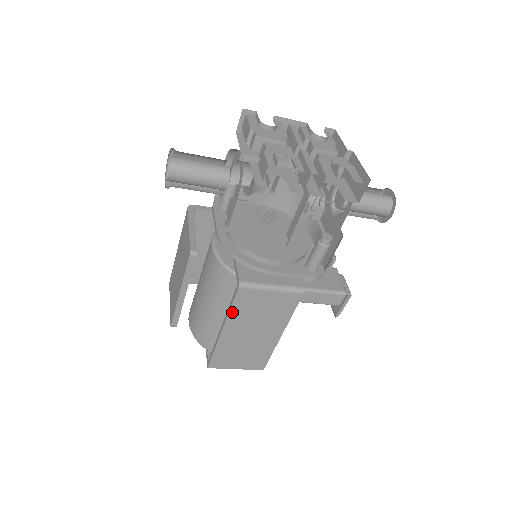
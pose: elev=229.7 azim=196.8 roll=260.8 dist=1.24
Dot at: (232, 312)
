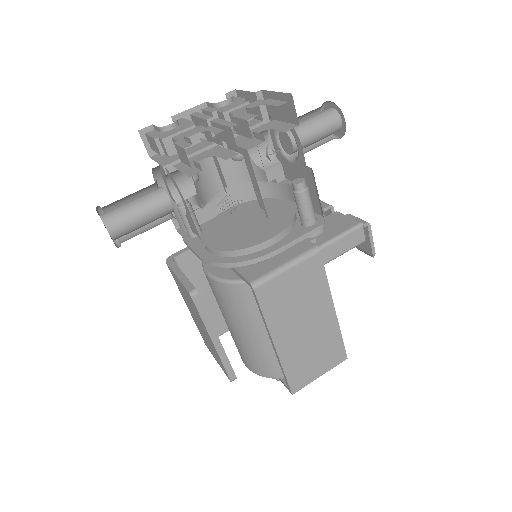
Dot at: (268, 319)
